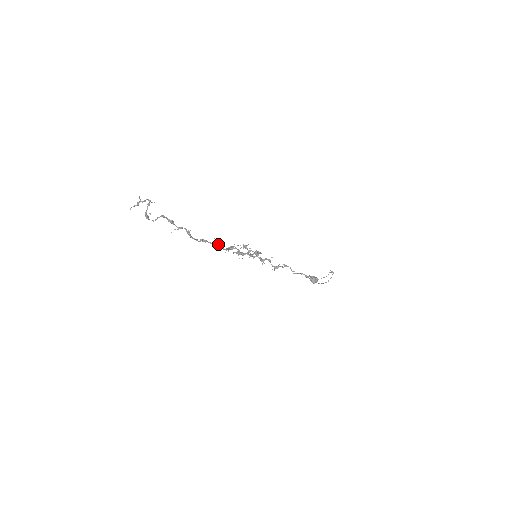
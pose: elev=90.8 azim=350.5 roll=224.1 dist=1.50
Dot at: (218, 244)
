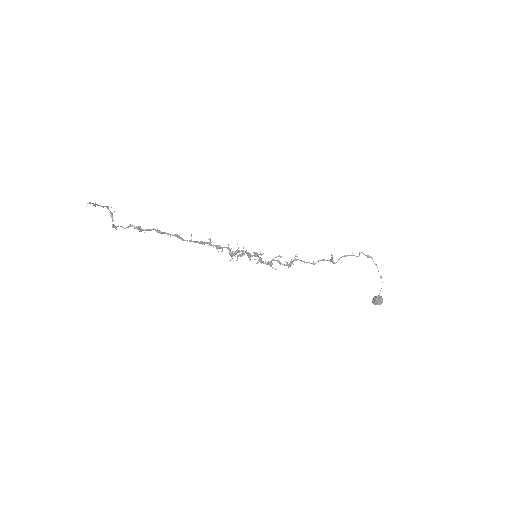
Dot at: (198, 242)
